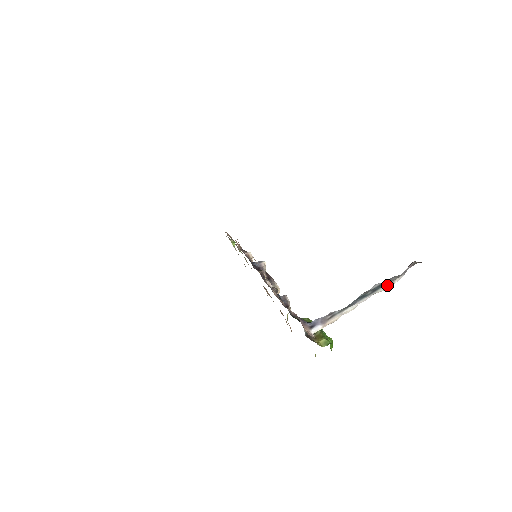
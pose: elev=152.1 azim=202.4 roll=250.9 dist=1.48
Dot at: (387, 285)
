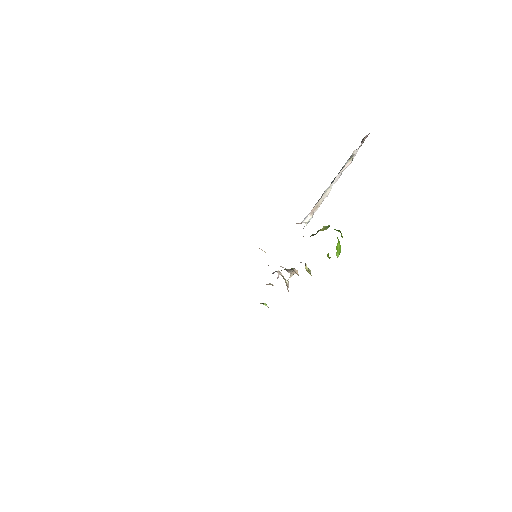
Dot at: (348, 160)
